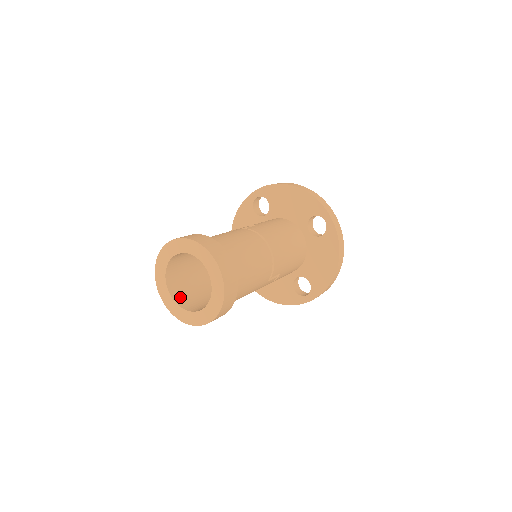
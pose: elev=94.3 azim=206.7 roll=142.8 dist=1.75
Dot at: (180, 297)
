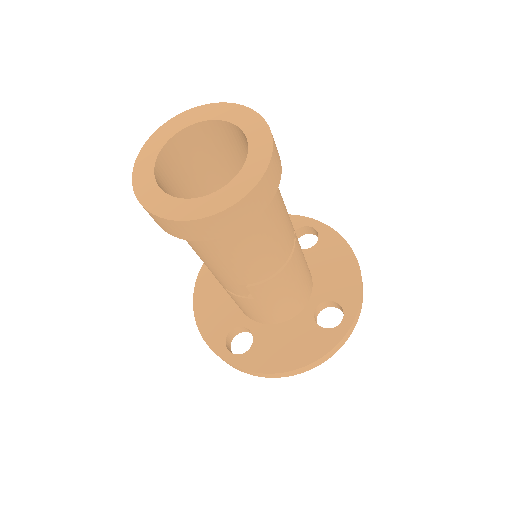
Dot at: (166, 164)
